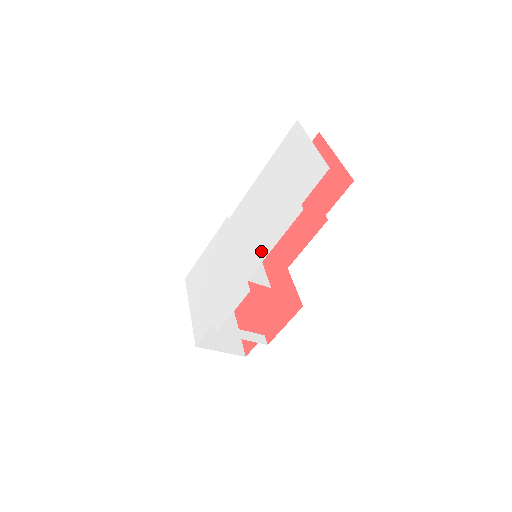
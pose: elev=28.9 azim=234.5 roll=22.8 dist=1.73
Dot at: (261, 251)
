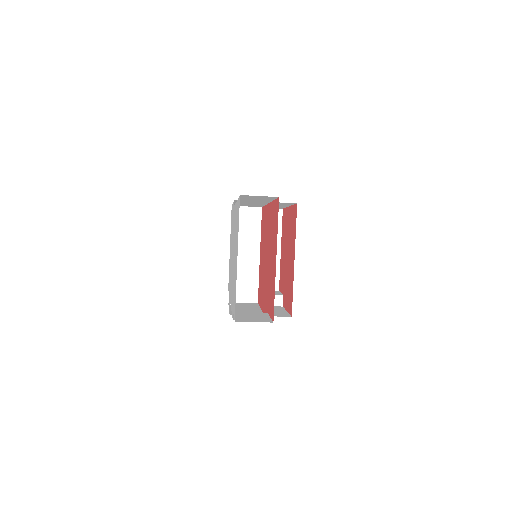
Dot at: (231, 295)
